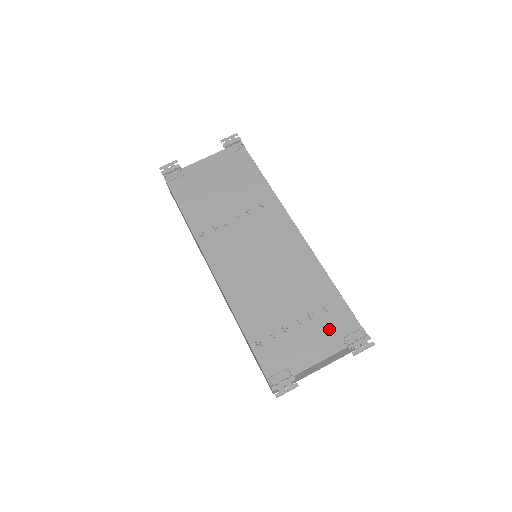
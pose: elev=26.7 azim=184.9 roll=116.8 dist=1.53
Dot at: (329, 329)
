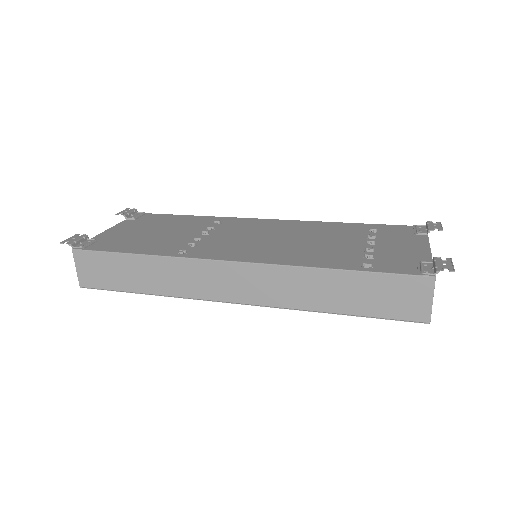
Dot at: (398, 236)
